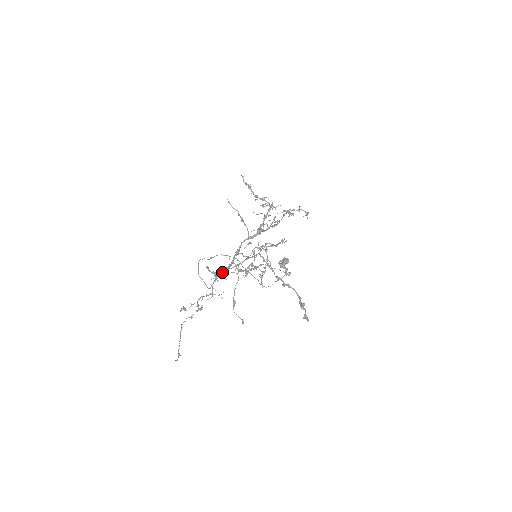
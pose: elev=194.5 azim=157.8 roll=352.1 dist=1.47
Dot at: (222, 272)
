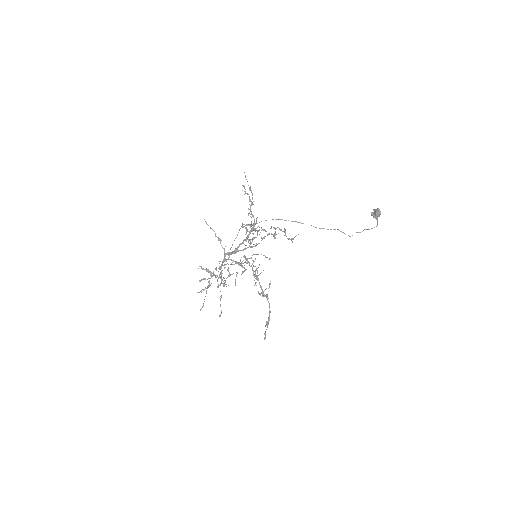
Dot at: (224, 264)
